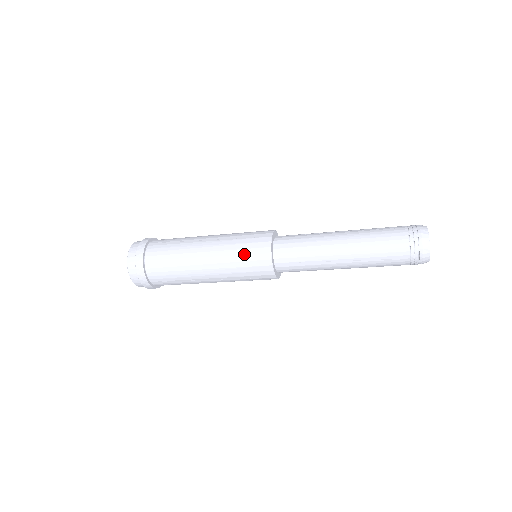
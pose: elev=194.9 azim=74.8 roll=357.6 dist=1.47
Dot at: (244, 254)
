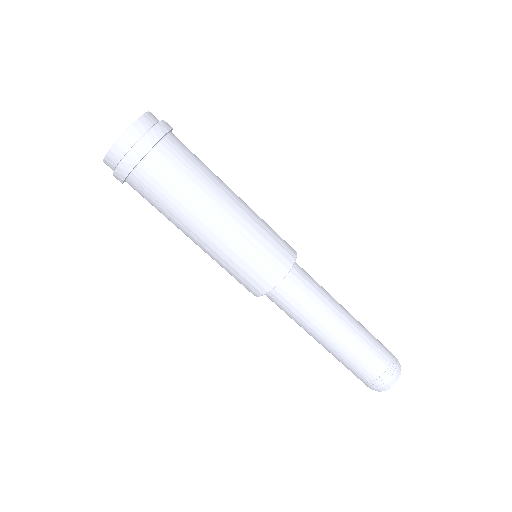
Dot at: (273, 230)
